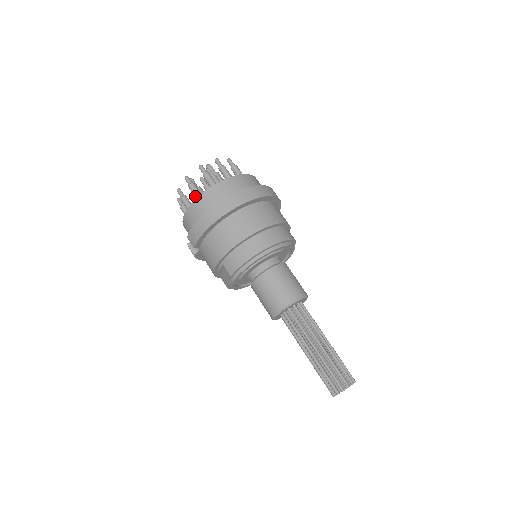
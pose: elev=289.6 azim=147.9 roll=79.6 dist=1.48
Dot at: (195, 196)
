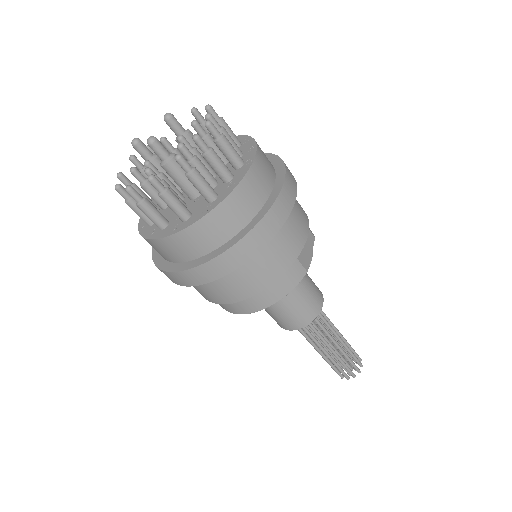
Dot at: occluded
